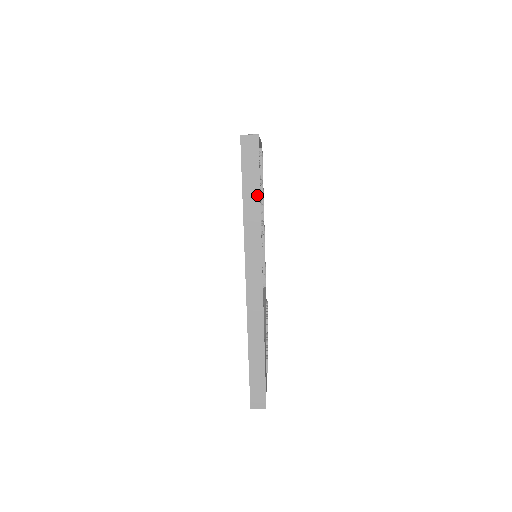
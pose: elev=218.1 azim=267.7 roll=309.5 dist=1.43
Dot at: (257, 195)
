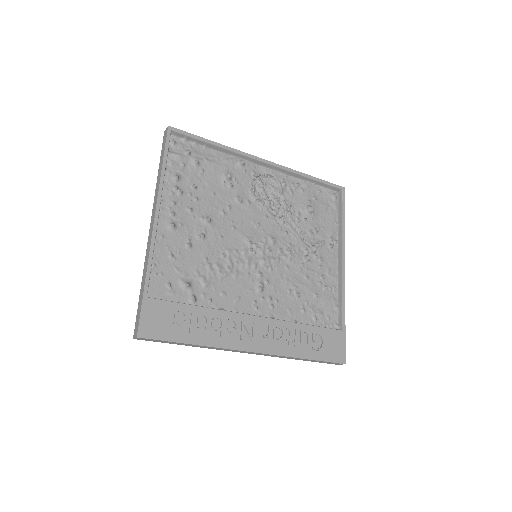
Dot at: (162, 163)
